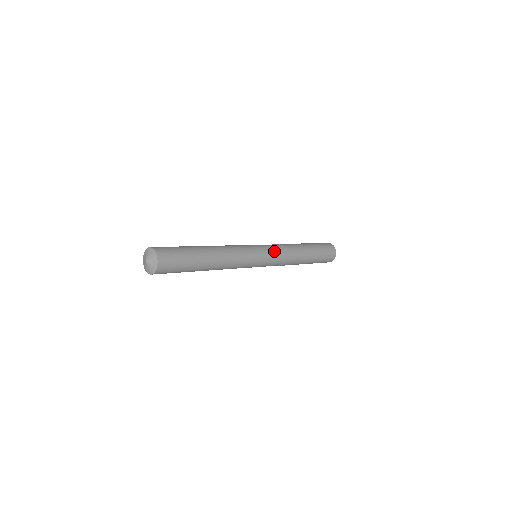
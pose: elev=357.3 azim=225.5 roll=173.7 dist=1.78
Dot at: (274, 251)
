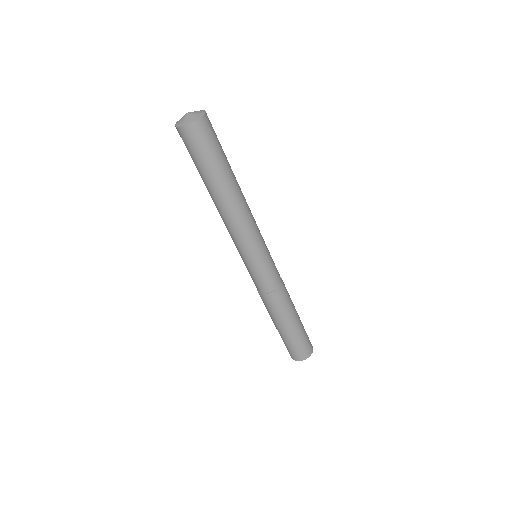
Dot at: occluded
